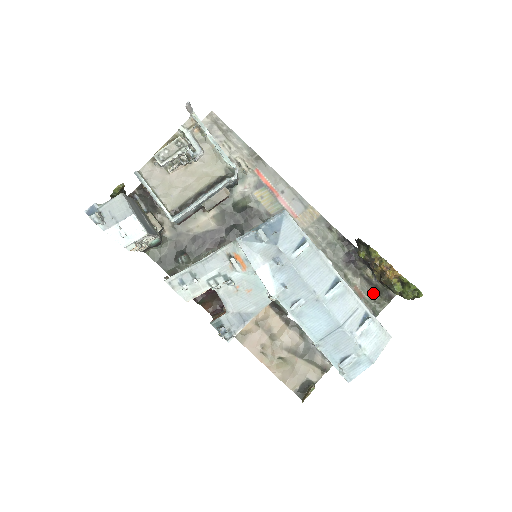
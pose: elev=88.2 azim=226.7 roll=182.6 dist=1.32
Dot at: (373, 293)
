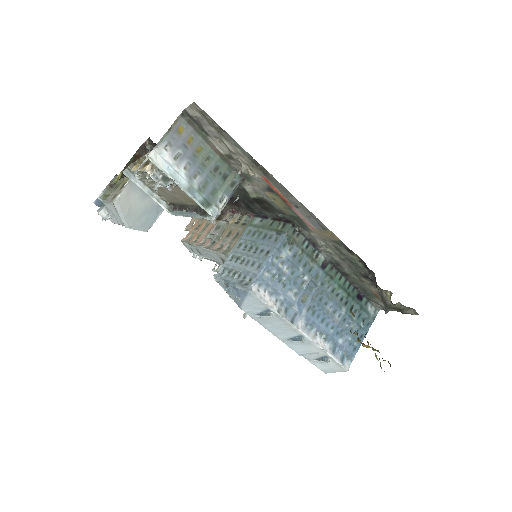
Dot at: occluded
